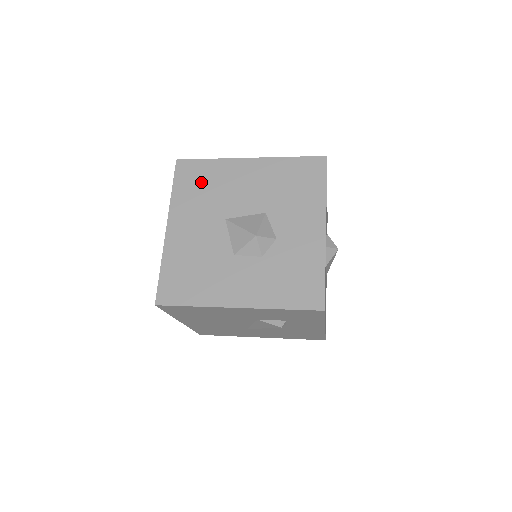
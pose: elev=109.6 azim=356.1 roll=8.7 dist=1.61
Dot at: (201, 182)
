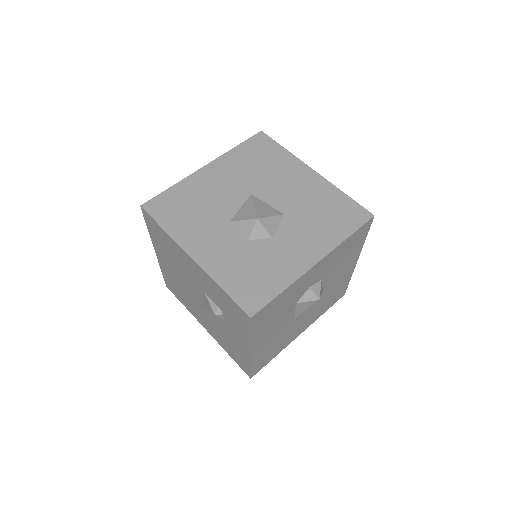
Dot at: (262, 157)
